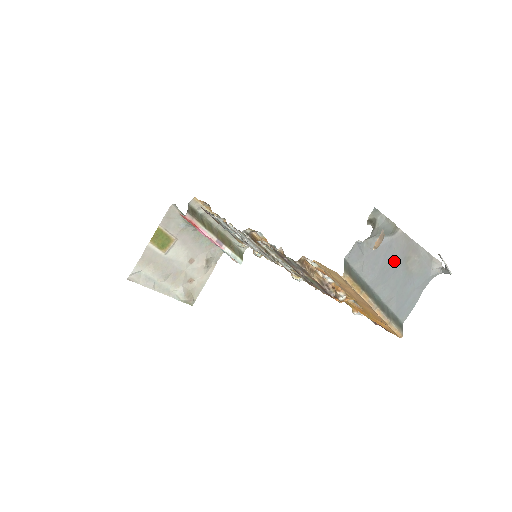
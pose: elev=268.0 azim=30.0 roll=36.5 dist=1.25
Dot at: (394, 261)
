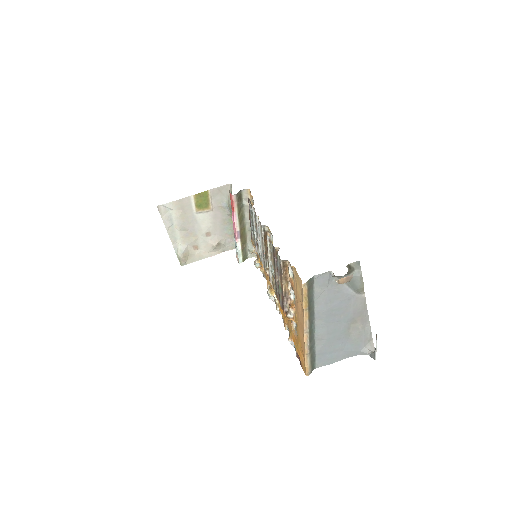
Dot at: (344, 313)
